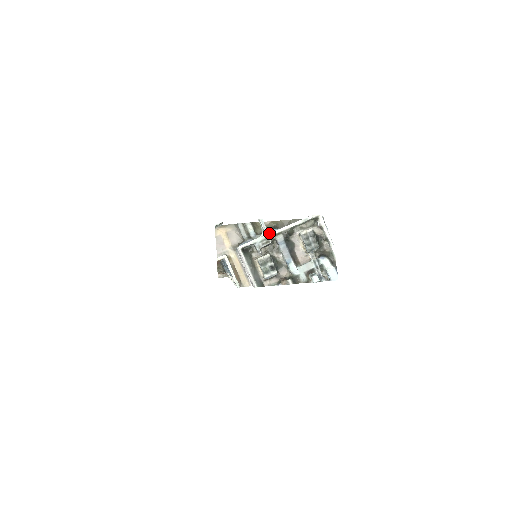
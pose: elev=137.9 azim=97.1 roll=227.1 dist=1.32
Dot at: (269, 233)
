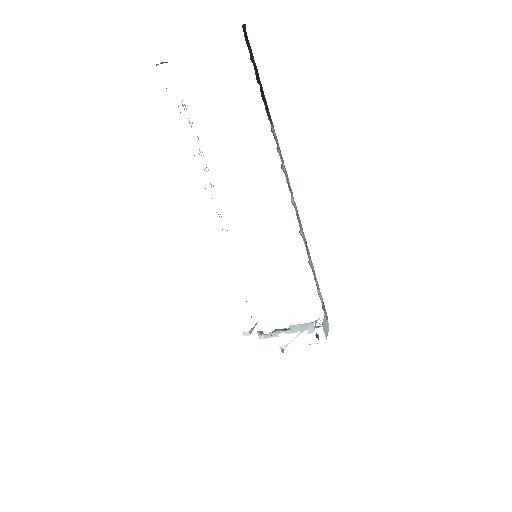
Dot at: occluded
